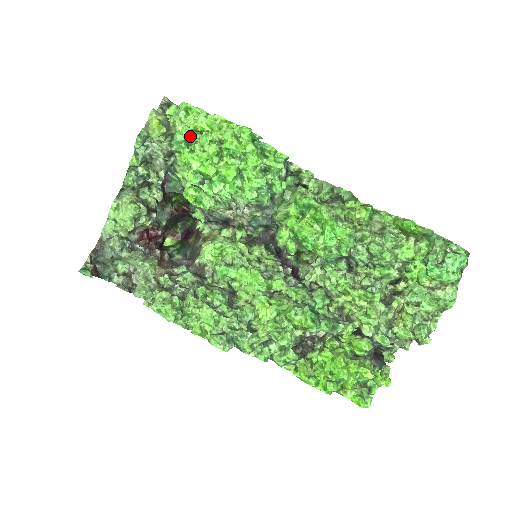
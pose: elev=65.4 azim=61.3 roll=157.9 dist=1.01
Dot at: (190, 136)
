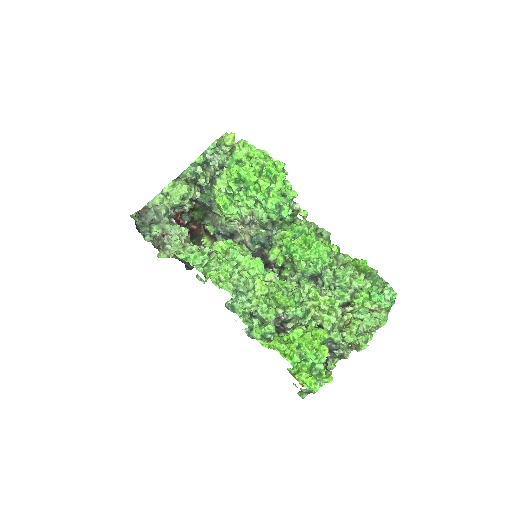
Dot at: (243, 158)
